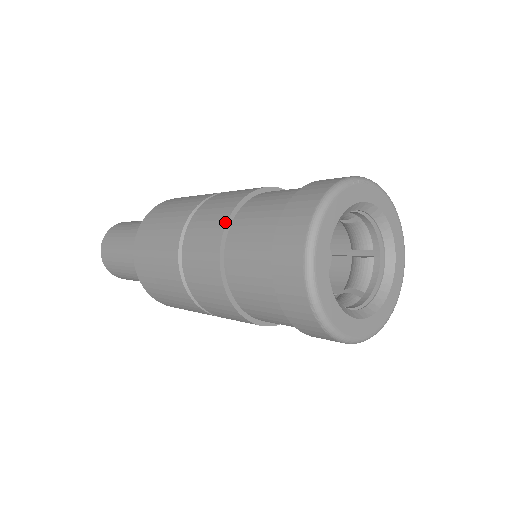
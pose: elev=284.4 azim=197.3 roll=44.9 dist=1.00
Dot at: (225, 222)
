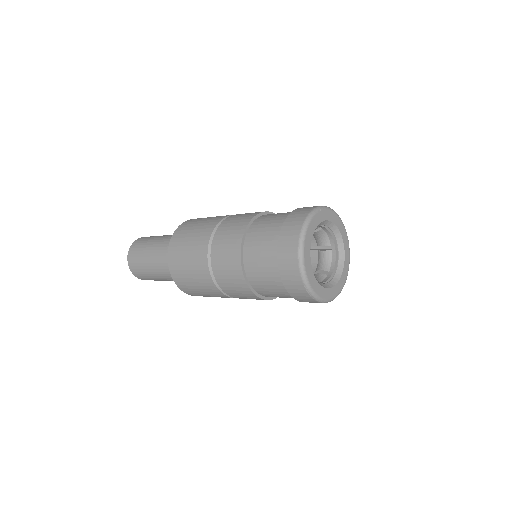
Dot at: (241, 240)
